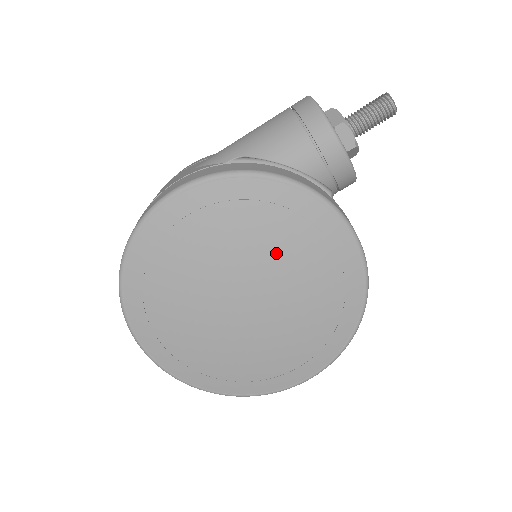
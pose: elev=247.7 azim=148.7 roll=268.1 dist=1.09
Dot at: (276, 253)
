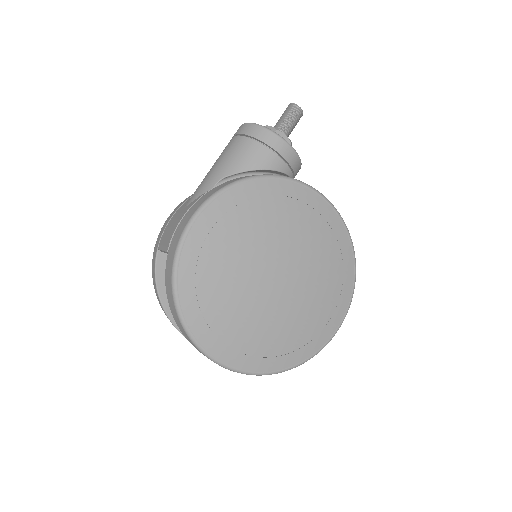
Dot at: (283, 230)
